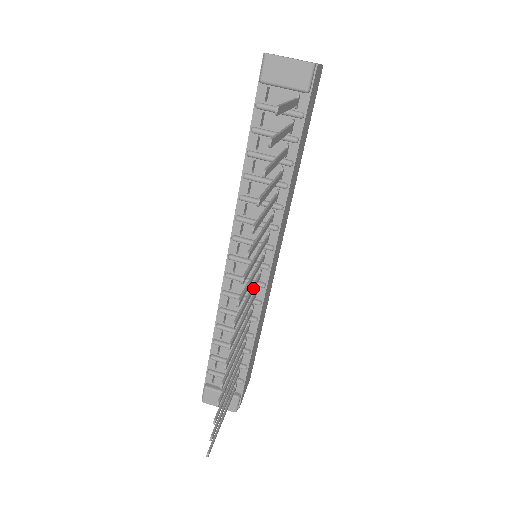
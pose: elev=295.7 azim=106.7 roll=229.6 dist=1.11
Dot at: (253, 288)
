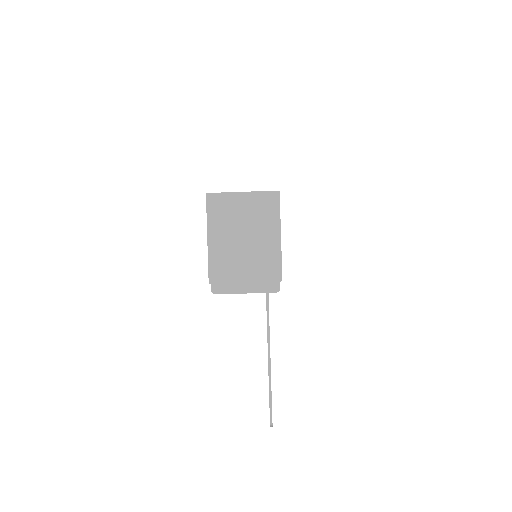
Dot at: occluded
